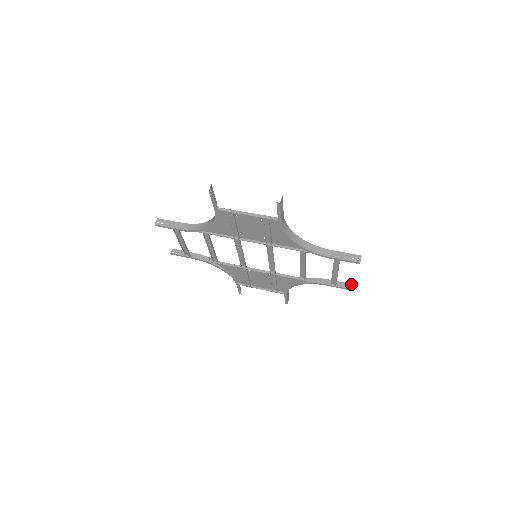
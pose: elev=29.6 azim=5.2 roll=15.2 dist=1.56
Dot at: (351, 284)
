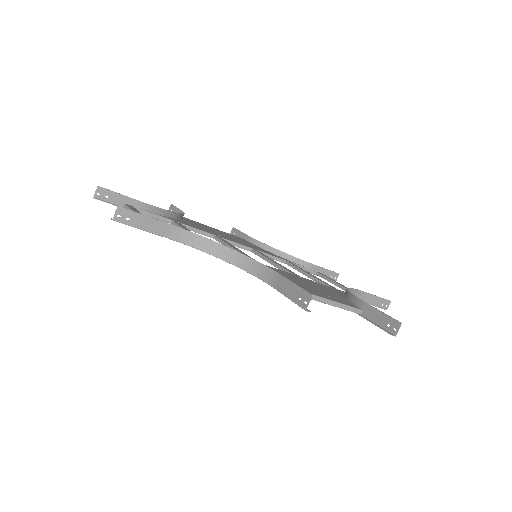
Dot at: (336, 273)
